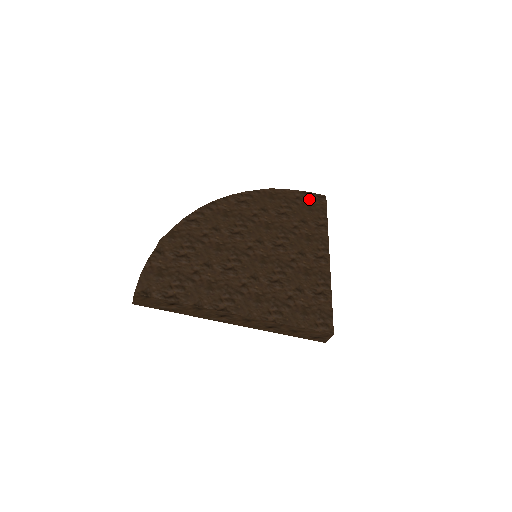
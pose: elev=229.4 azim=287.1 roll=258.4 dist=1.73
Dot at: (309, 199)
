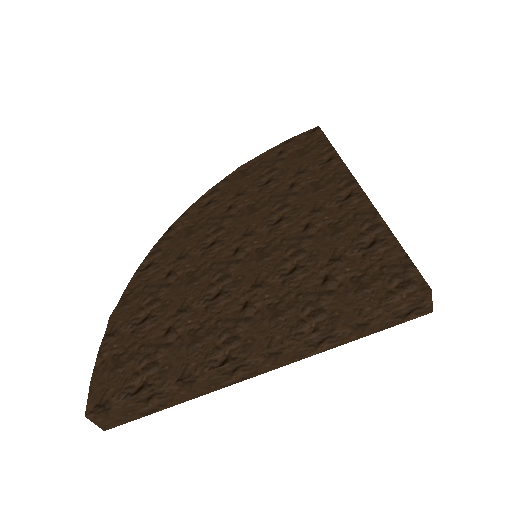
Dot at: (297, 144)
